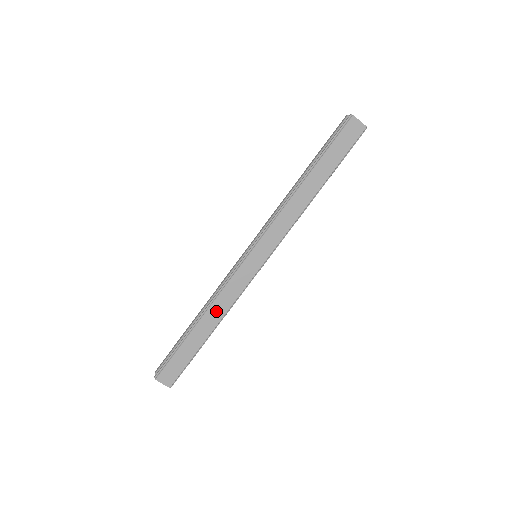
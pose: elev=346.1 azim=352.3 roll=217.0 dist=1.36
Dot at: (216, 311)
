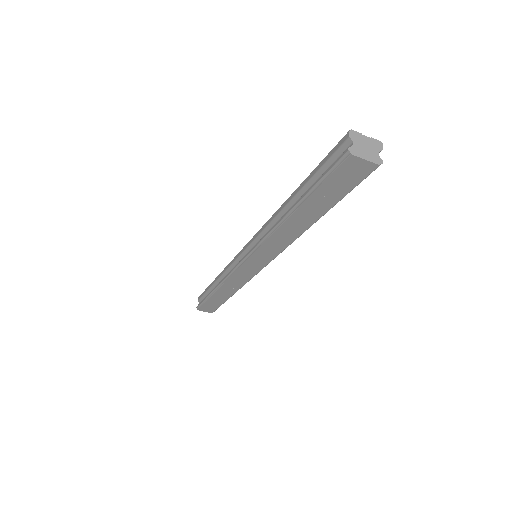
Dot at: (229, 288)
